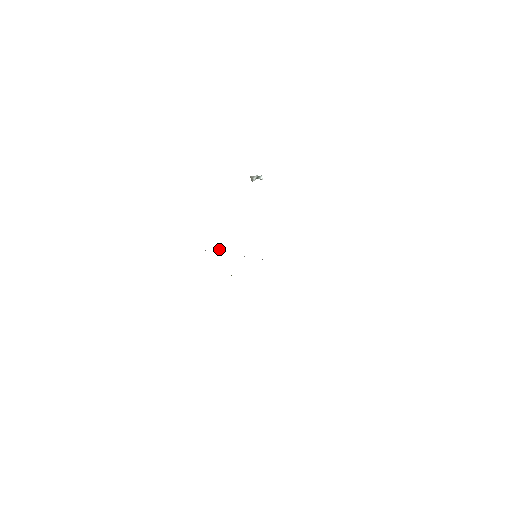
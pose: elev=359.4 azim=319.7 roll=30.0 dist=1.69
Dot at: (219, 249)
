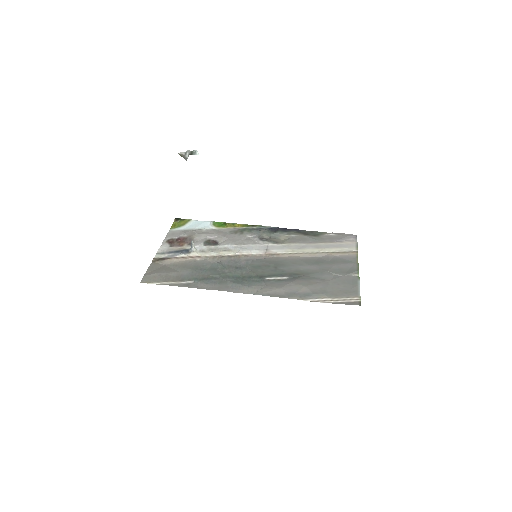
Dot at: (193, 245)
